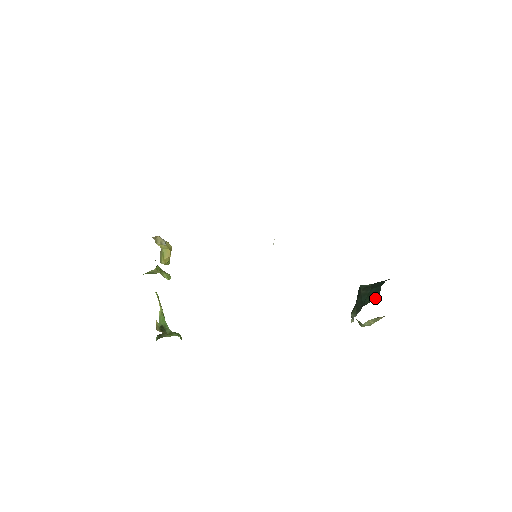
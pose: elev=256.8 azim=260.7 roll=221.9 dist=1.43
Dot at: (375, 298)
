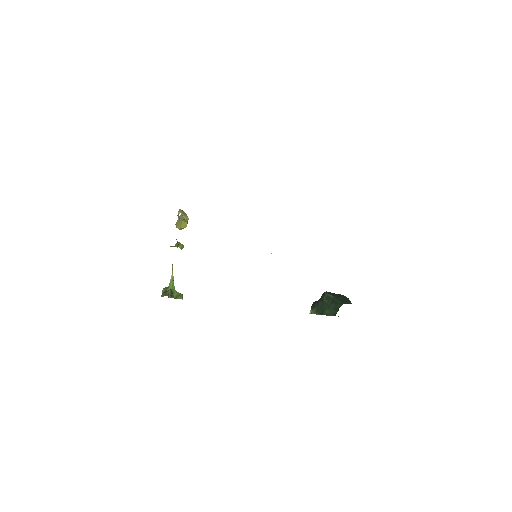
Dot at: (332, 314)
